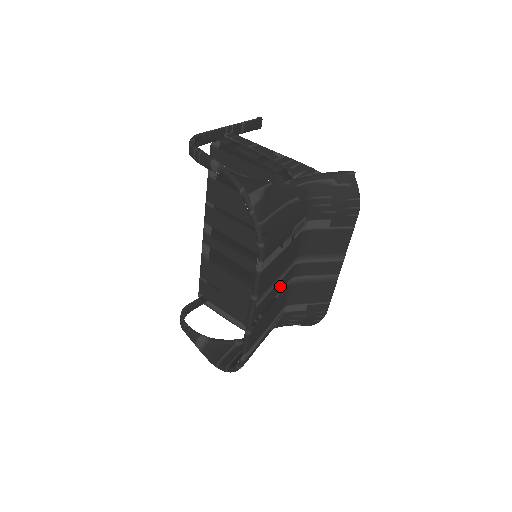
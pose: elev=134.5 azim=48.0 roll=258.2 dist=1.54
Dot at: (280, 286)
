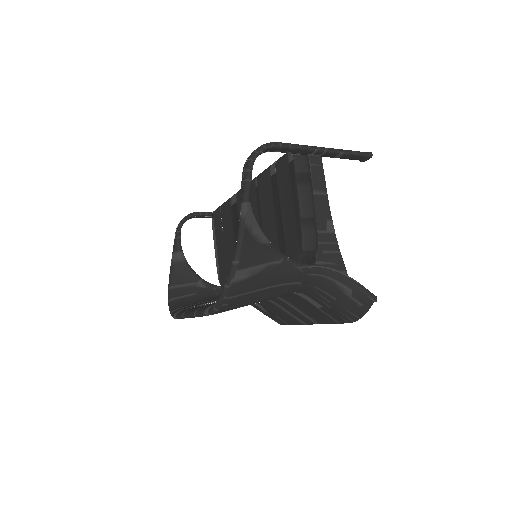
Dot at: occluded
